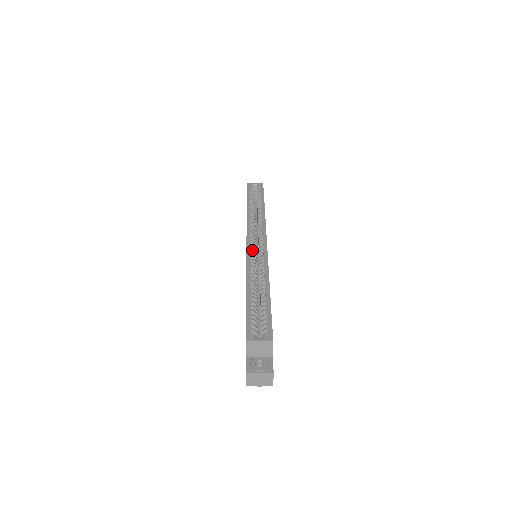
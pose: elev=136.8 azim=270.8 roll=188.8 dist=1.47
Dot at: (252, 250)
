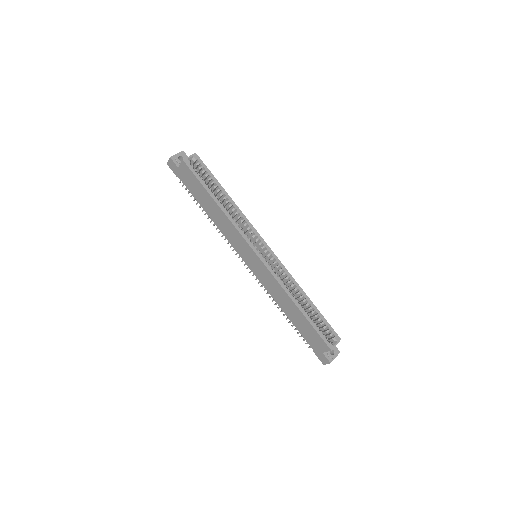
Dot at: occluded
